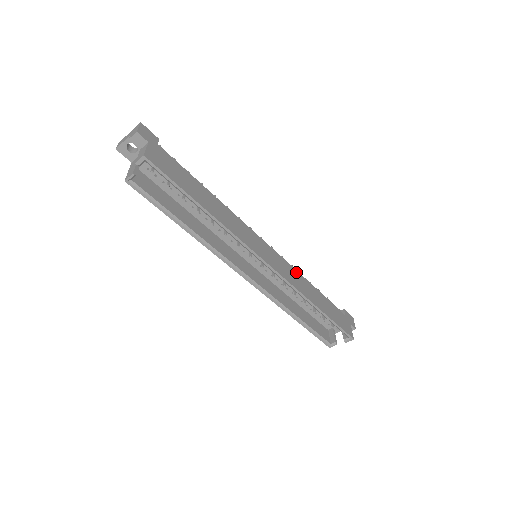
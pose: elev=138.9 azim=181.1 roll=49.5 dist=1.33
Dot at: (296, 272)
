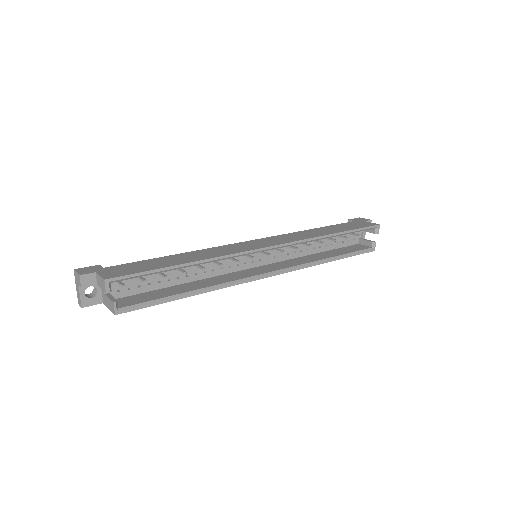
Dot at: (291, 234)
